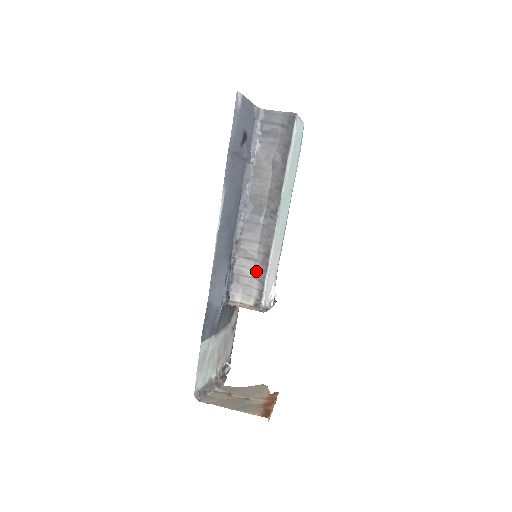
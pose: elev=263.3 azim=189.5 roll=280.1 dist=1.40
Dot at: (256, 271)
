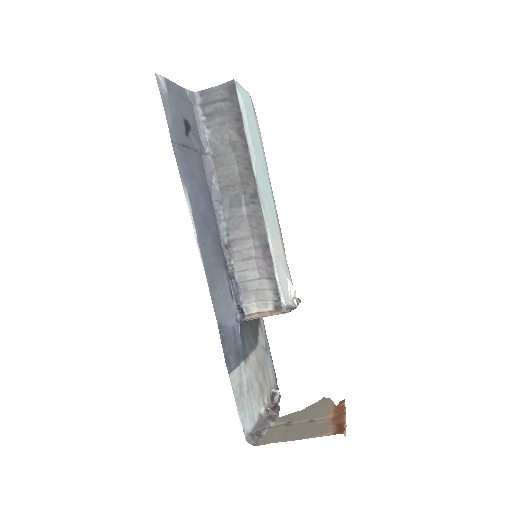
Dot at: (261, 270)
